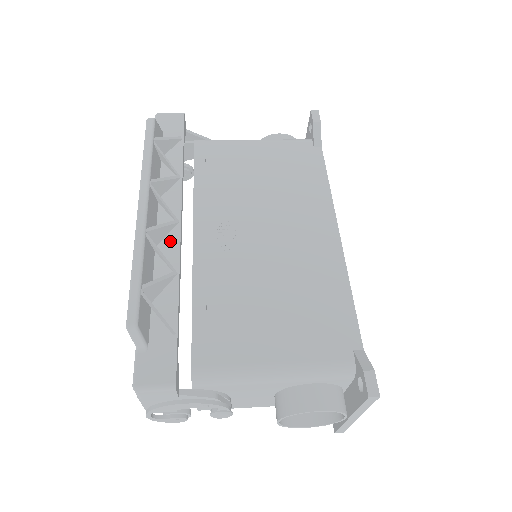
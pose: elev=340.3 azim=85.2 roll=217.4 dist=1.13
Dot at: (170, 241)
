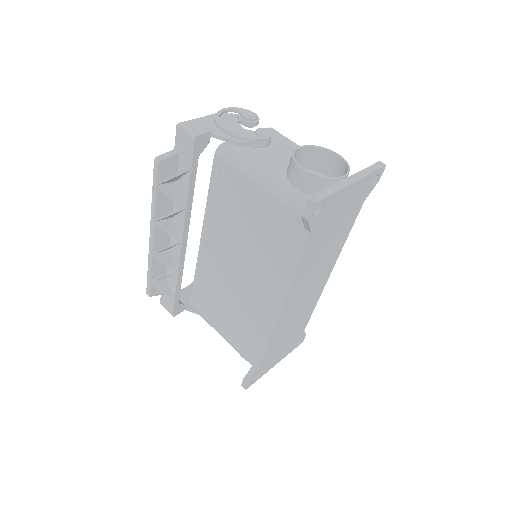
Dot at: (176, 251)
